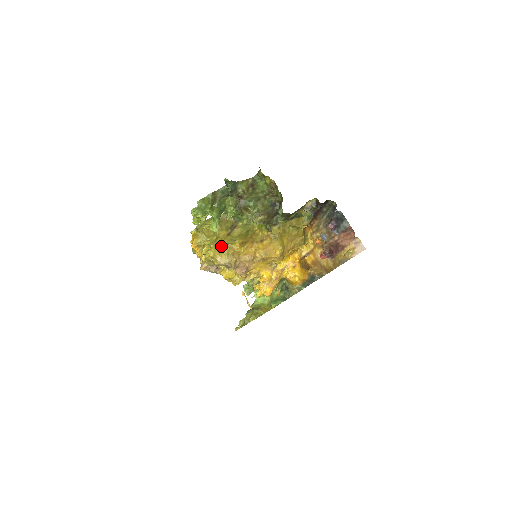
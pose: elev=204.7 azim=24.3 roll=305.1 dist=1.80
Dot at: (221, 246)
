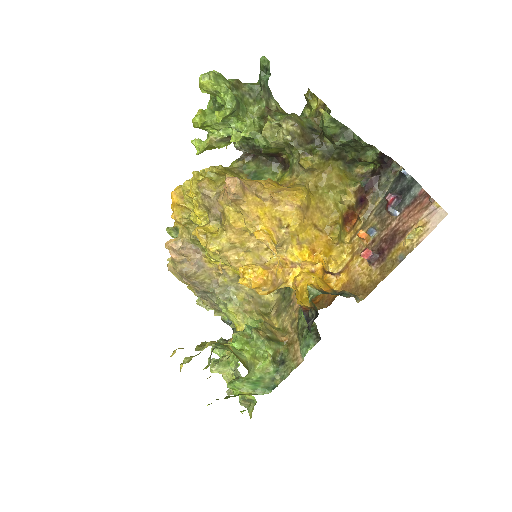
Dot at: (216, 176)
